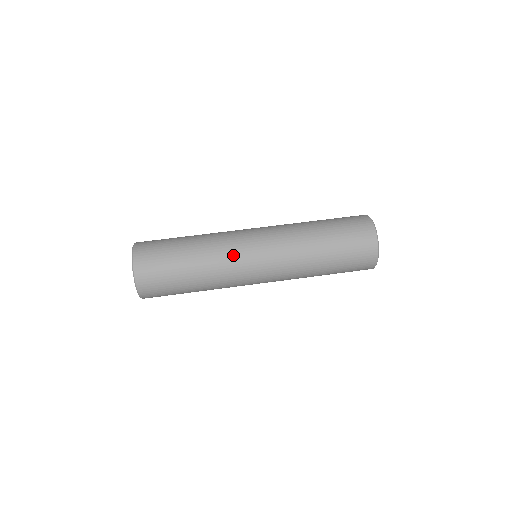
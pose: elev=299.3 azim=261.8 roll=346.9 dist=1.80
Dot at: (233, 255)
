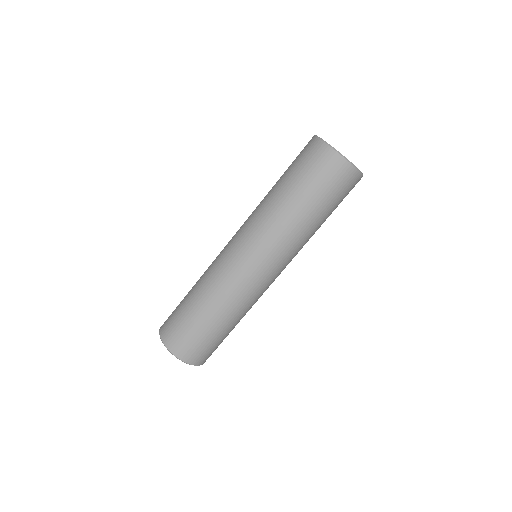
Dot at: (248, 290)
